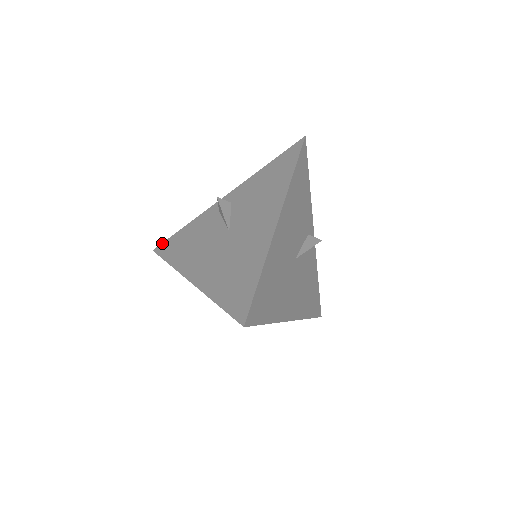
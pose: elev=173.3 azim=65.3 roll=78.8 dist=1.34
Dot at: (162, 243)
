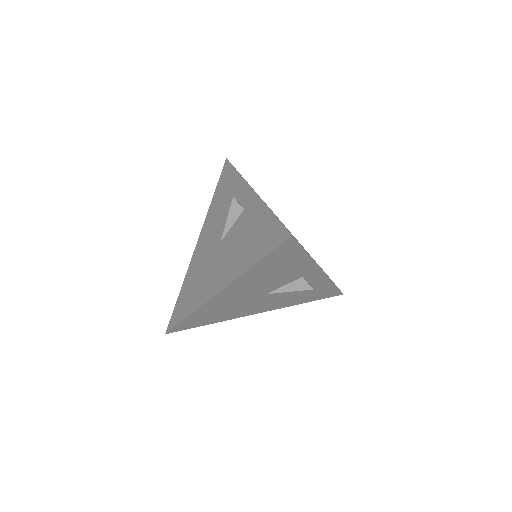
Dot at: (229, 162)
